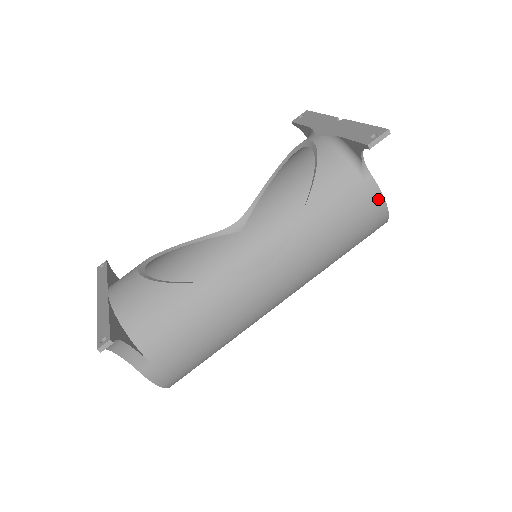
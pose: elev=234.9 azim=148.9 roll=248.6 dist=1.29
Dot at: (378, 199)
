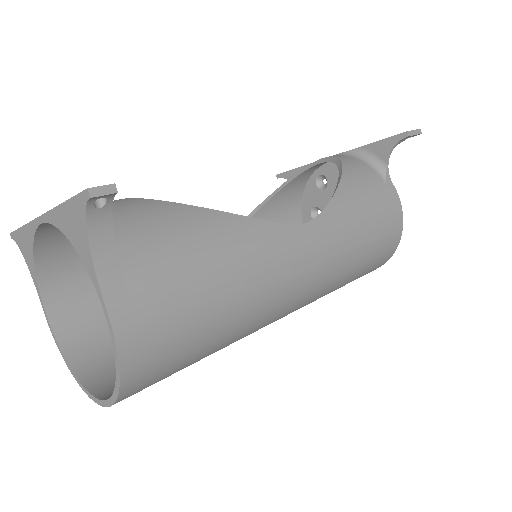
Dot at: (398, 210)
